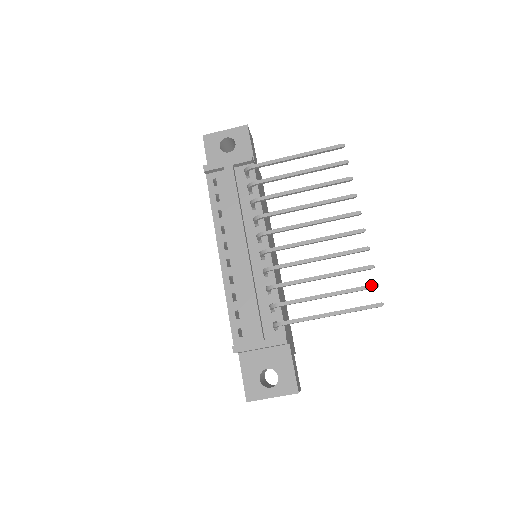
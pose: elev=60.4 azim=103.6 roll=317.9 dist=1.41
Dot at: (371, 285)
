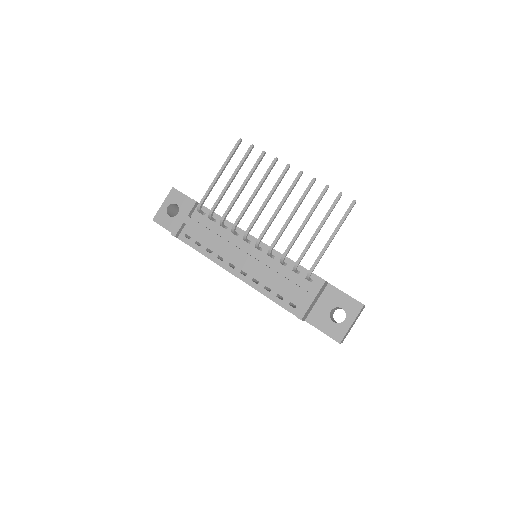
Dot at: (337, 197)
